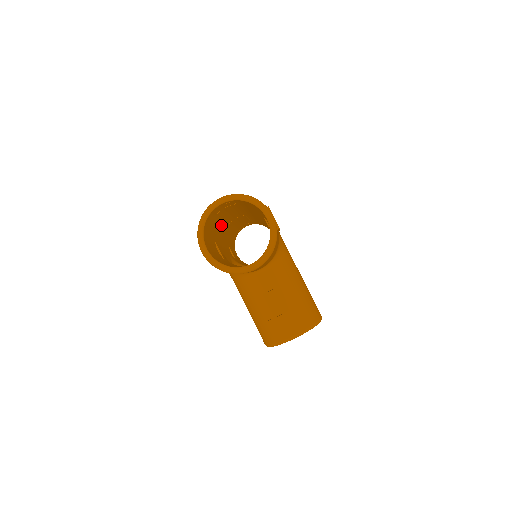
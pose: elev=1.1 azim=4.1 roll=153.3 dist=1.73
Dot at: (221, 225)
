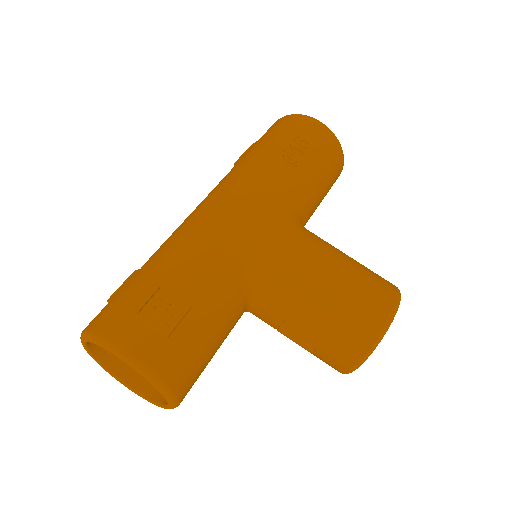
Dot at: occluded
